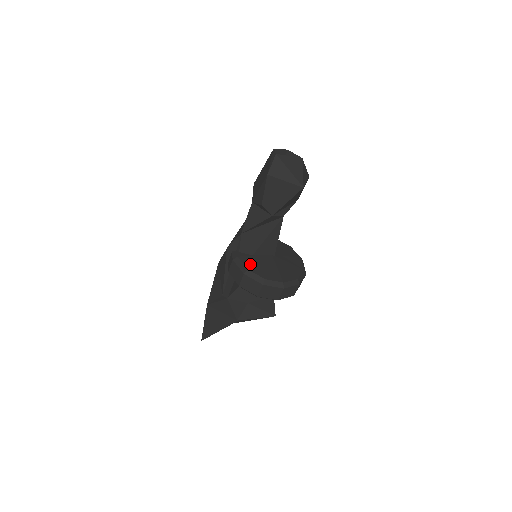
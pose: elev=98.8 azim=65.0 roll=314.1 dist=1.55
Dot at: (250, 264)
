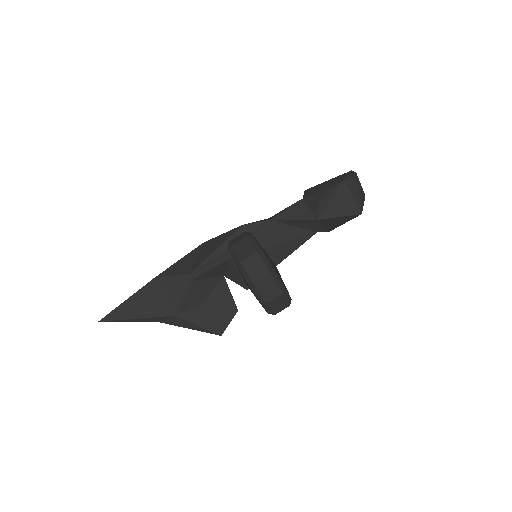
Dot at: (263, 250)
